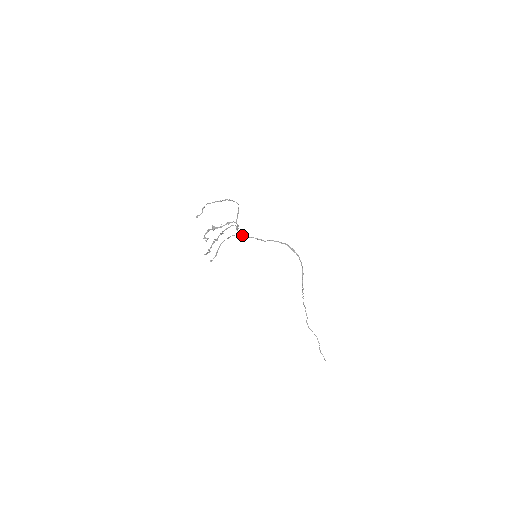
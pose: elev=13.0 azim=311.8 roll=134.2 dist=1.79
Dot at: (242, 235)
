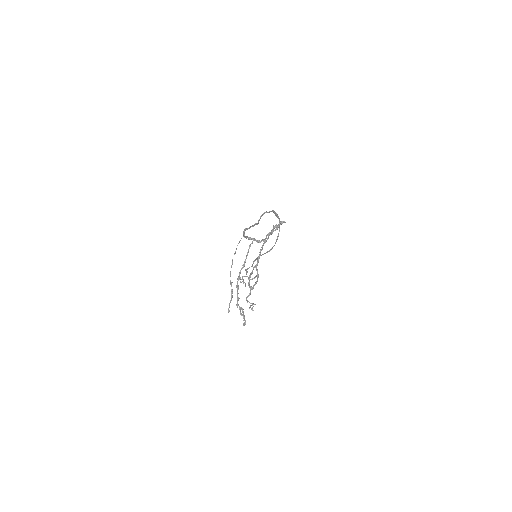
Dot at: (244, 235)
